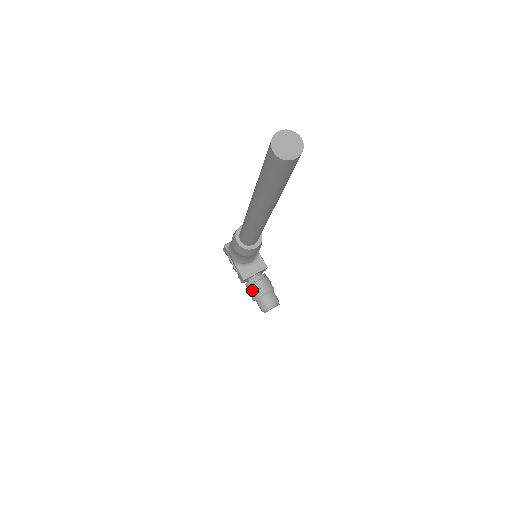
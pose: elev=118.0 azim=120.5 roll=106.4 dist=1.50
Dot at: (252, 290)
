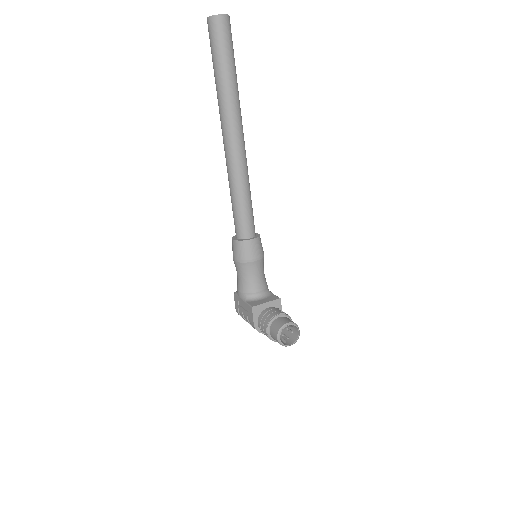
Dot at: (263, 318)
